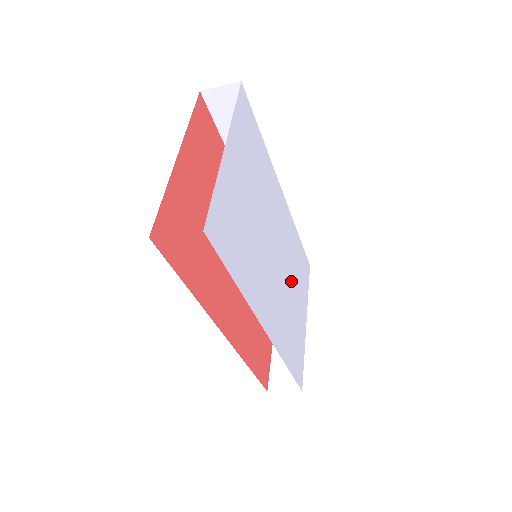
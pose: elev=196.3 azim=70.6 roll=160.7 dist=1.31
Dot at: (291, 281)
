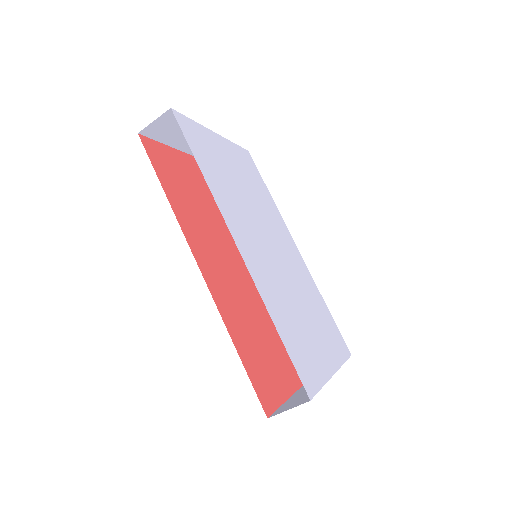
Dot at: (302, 301)
